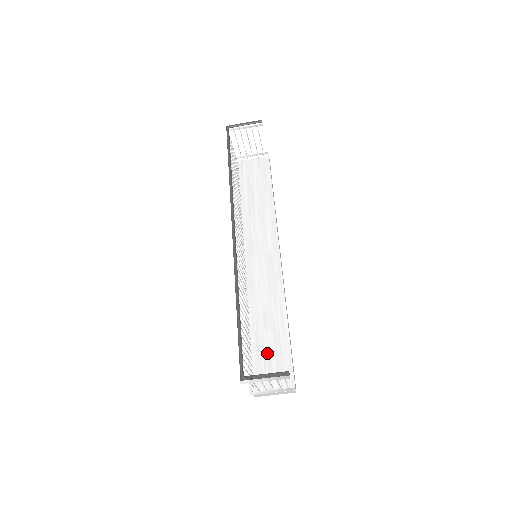
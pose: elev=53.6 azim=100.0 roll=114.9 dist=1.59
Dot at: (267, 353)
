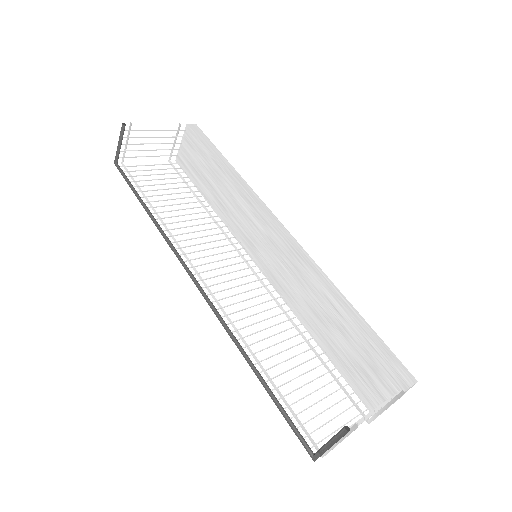
Dot at: (350, 359)
